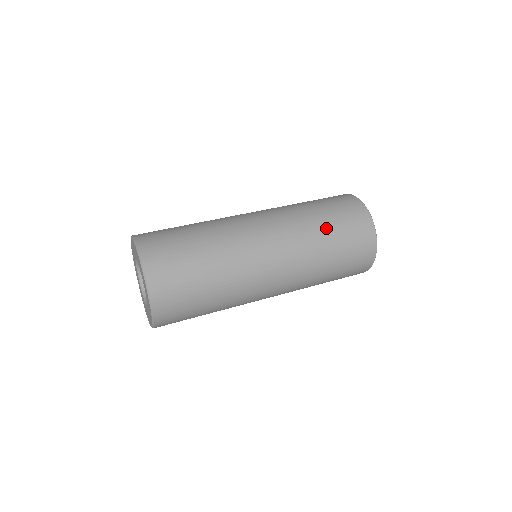
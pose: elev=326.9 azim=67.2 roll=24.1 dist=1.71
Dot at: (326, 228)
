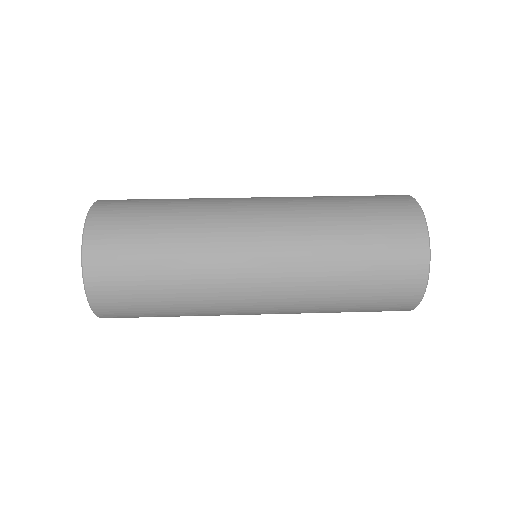
Dot at: (350, 277)
